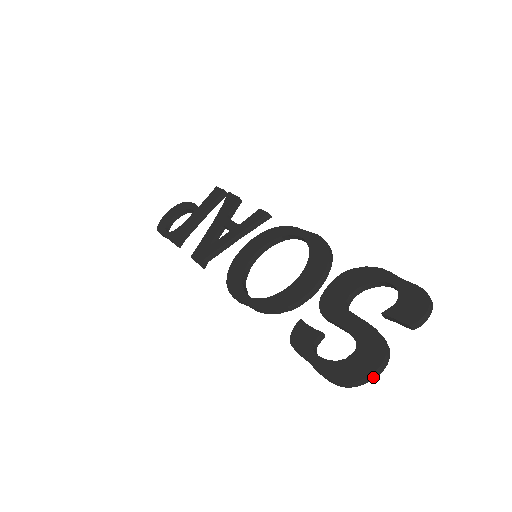
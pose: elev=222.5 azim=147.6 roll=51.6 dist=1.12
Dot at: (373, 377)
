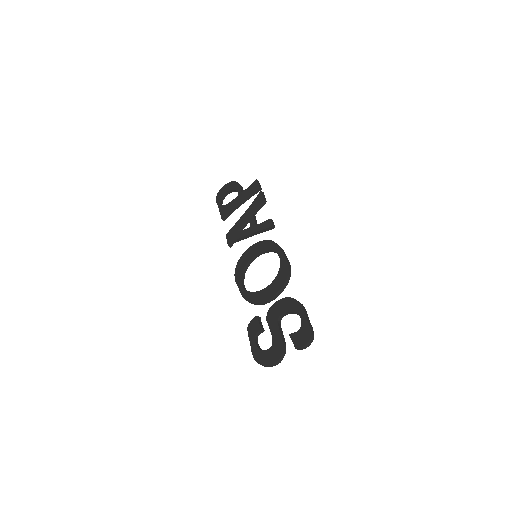
Dot at: (271, 366)
